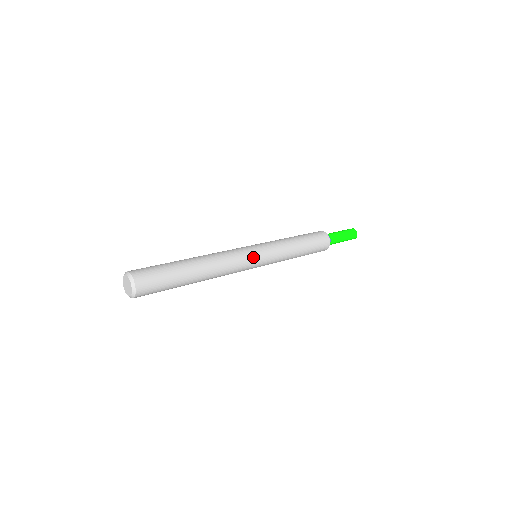
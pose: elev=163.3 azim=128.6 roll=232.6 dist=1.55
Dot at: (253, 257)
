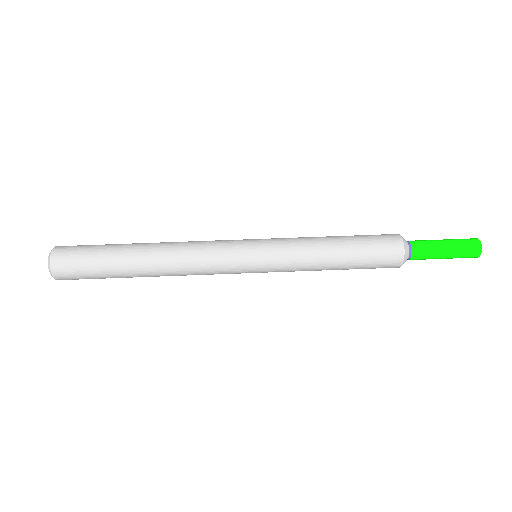
Dot at: (238, 272)
